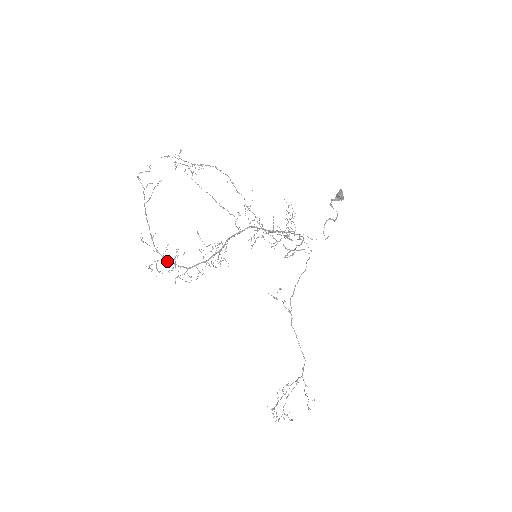
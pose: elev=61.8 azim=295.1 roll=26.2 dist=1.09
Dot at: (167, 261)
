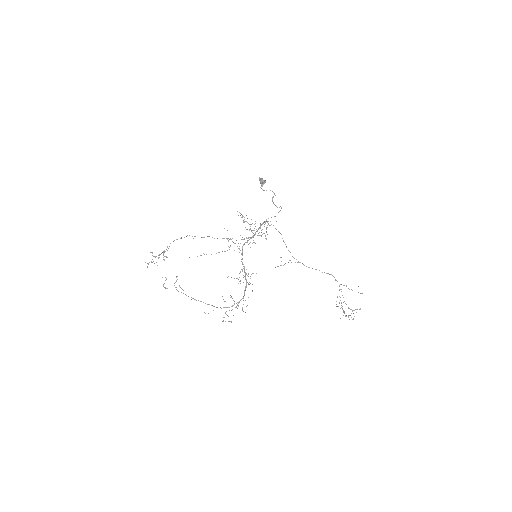
Dot at: occluded
